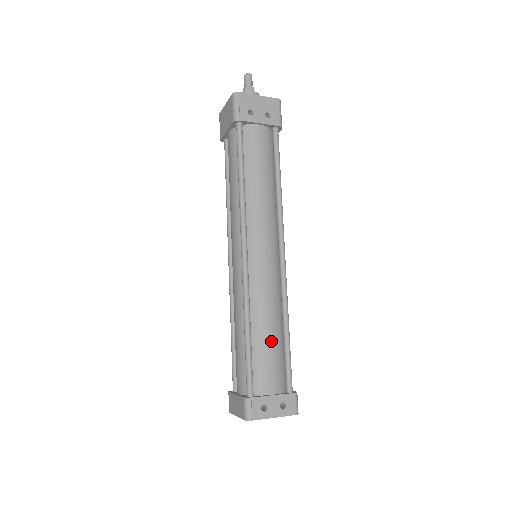
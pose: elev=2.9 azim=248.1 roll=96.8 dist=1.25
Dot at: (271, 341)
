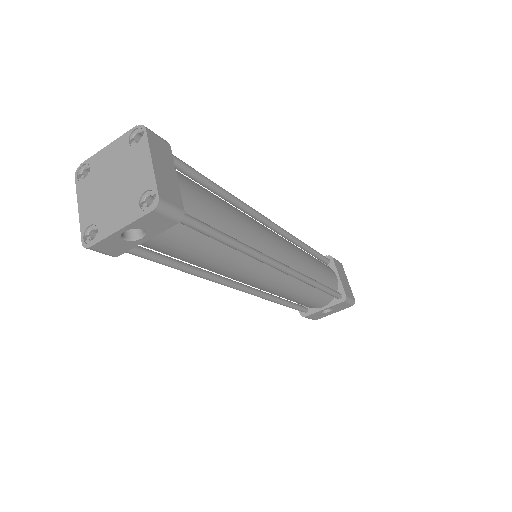
Dot at: occluded
